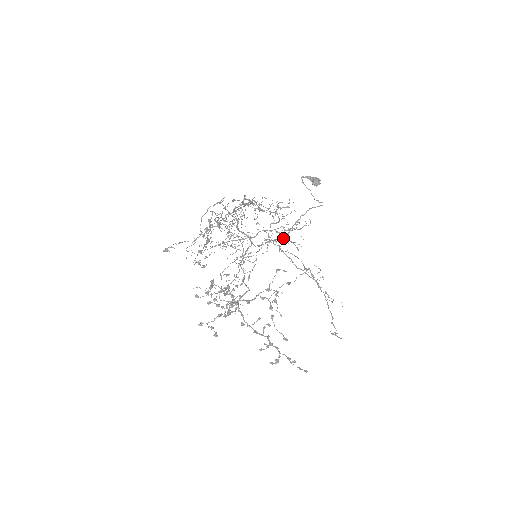
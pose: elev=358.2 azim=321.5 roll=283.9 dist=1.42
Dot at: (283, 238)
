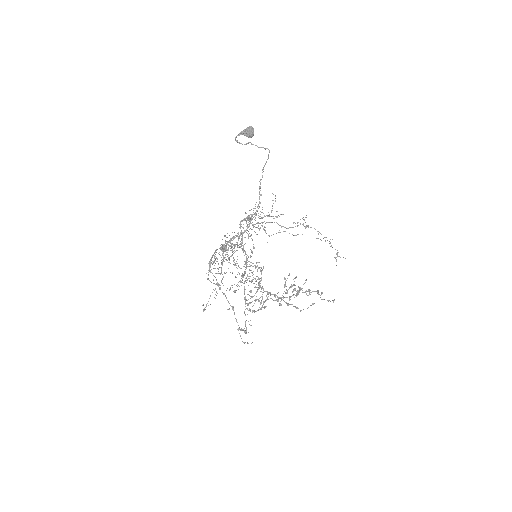
Dot at: (264, 227)
